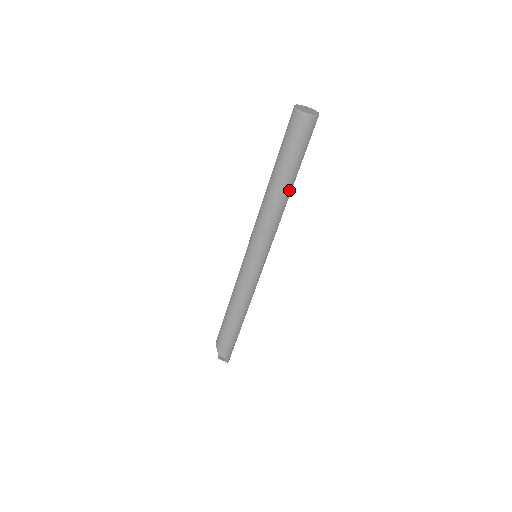
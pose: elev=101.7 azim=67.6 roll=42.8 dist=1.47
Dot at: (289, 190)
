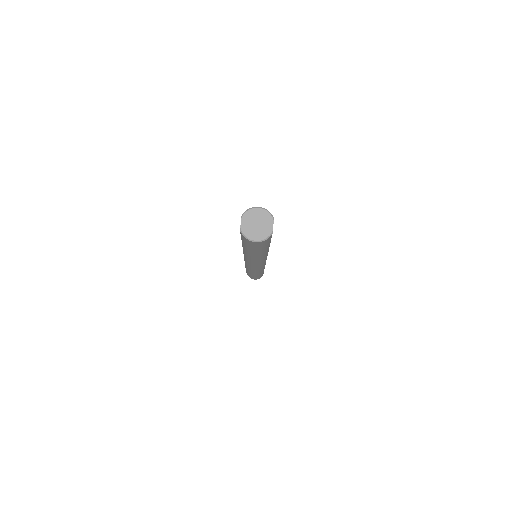
Dot at: (266, 252)
